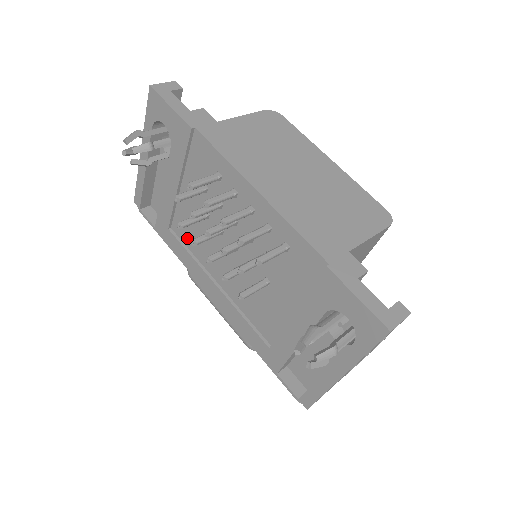
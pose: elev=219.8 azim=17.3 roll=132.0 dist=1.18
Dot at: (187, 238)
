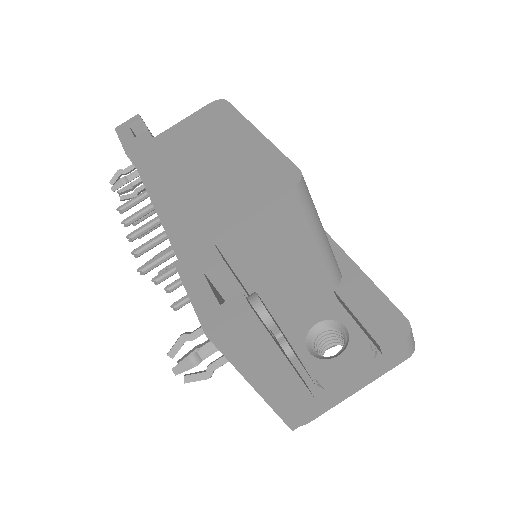
Dot at: occluded
